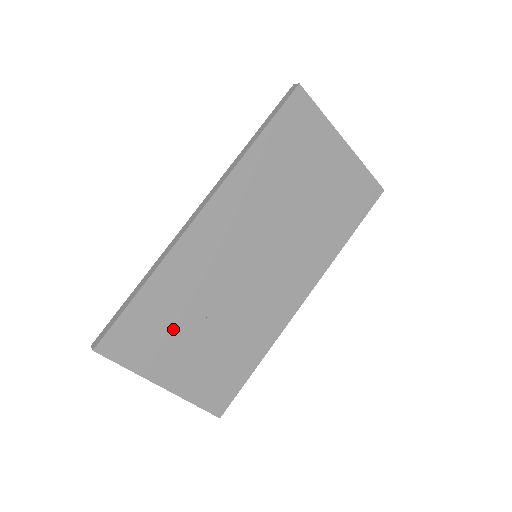
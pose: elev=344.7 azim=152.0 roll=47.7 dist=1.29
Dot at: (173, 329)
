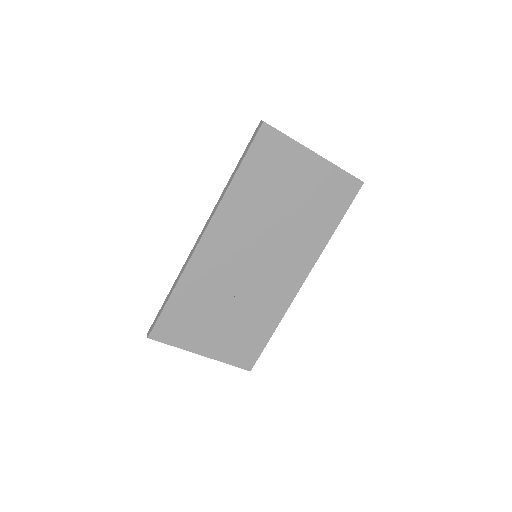
Dot at: (200, 317)
